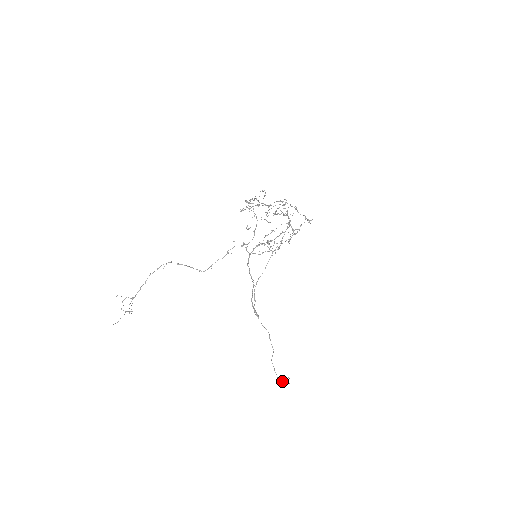
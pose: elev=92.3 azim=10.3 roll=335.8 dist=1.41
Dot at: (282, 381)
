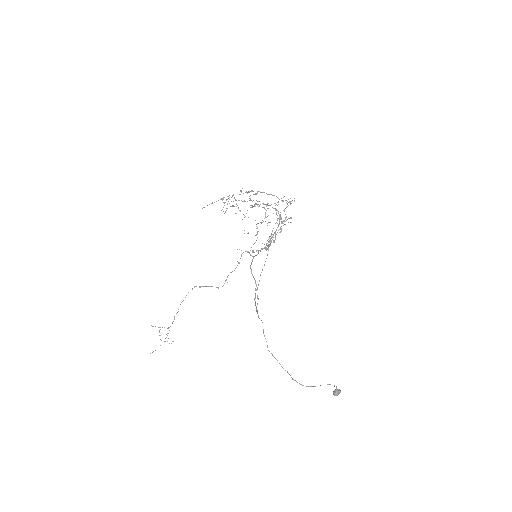
Dot at: (333, 393)
